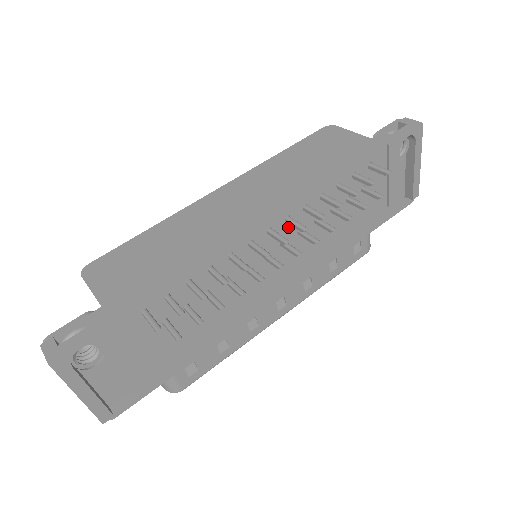
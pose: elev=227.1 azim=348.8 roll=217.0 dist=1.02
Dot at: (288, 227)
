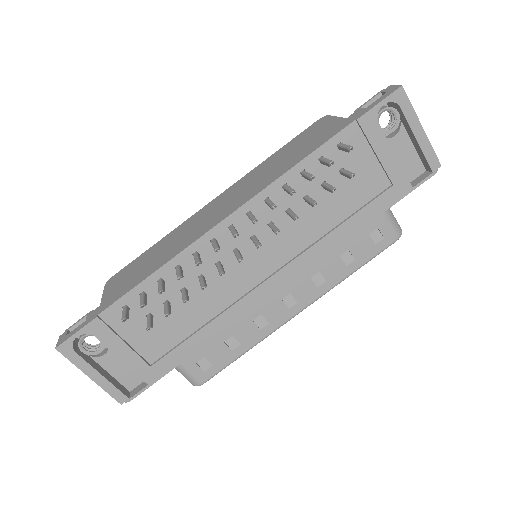
Dot at: (254, 222)
